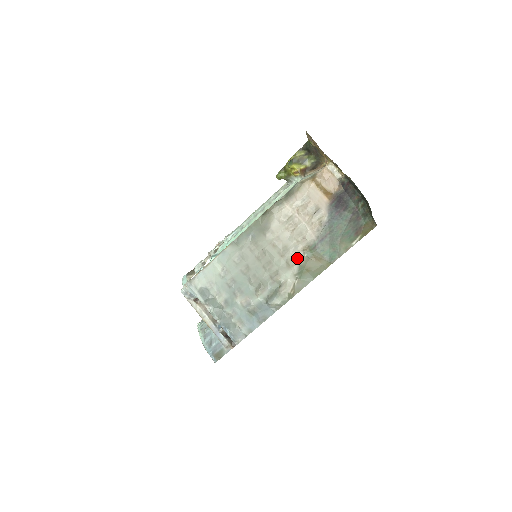
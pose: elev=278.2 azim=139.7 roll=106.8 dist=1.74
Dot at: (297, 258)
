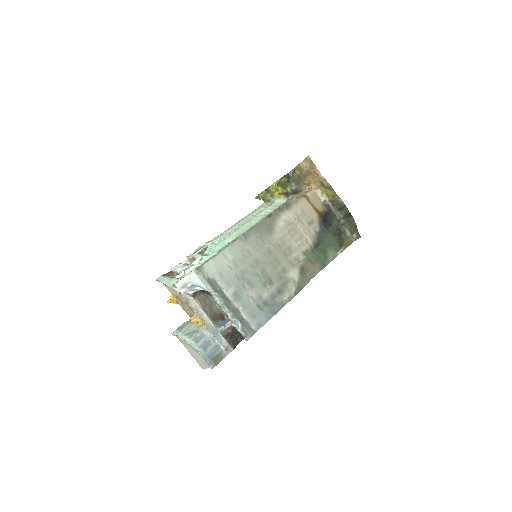
Dot at: (299, 259)
